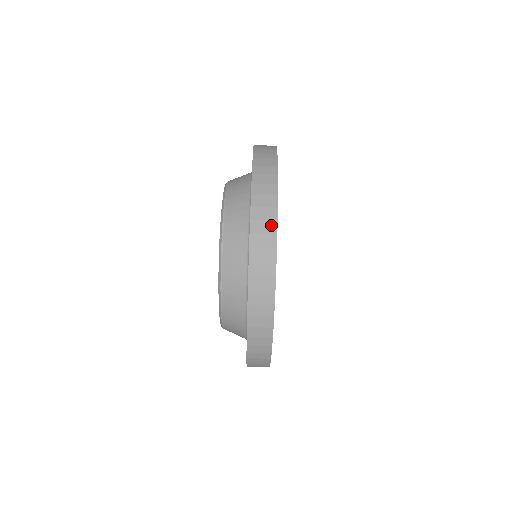
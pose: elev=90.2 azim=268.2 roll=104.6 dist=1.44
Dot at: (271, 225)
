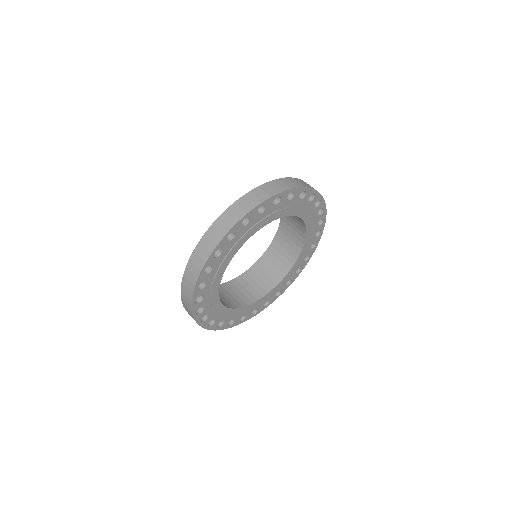
Dot at: (273, 192)
